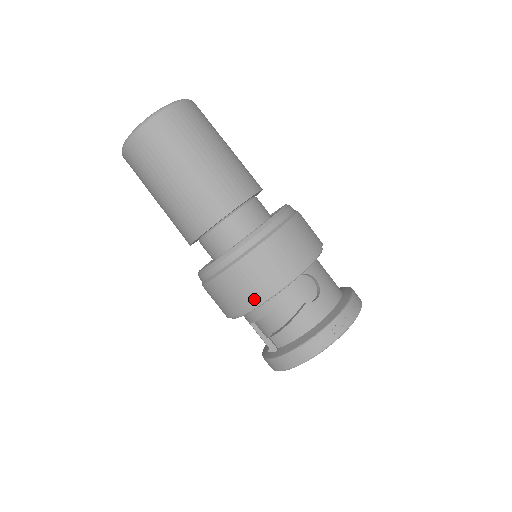
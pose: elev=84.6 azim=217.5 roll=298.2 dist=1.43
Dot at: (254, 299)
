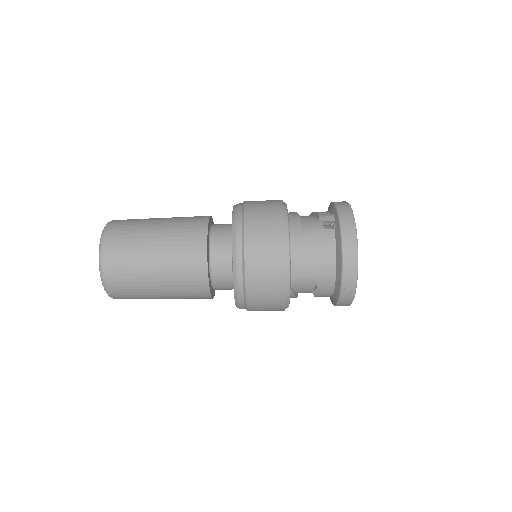
Dot at: occluded
